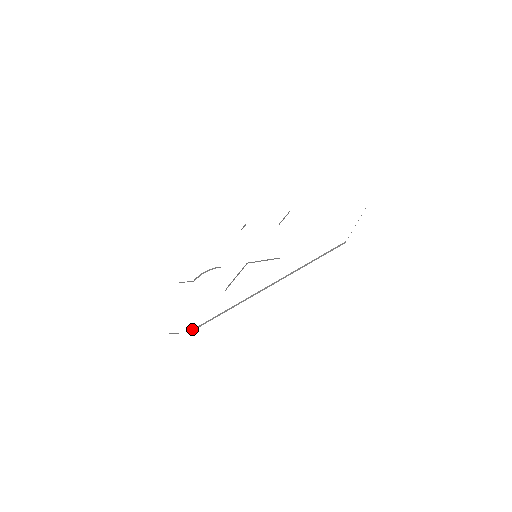
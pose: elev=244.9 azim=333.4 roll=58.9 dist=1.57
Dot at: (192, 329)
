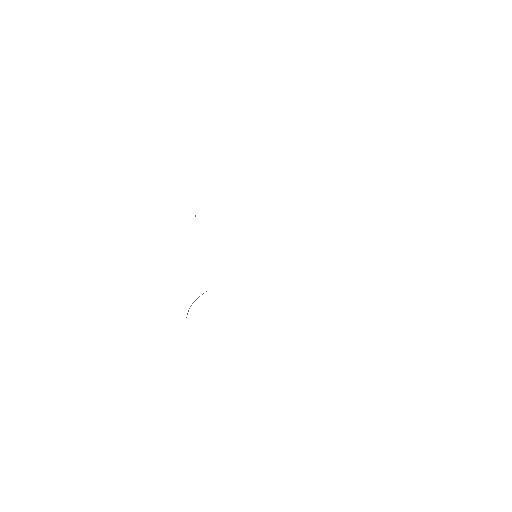
Dot at: occluded
